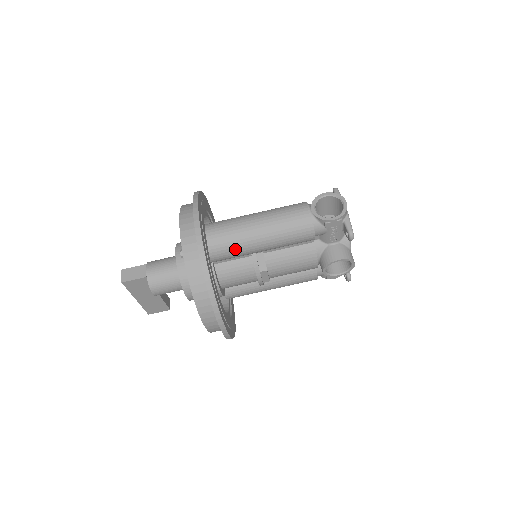
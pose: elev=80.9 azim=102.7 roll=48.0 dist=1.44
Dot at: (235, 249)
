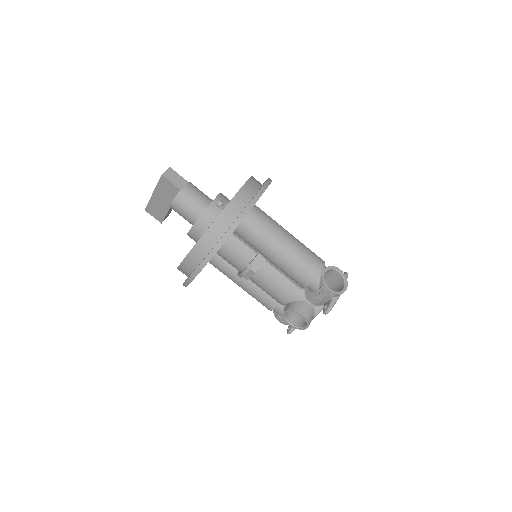
Dot at: (256, 239)
